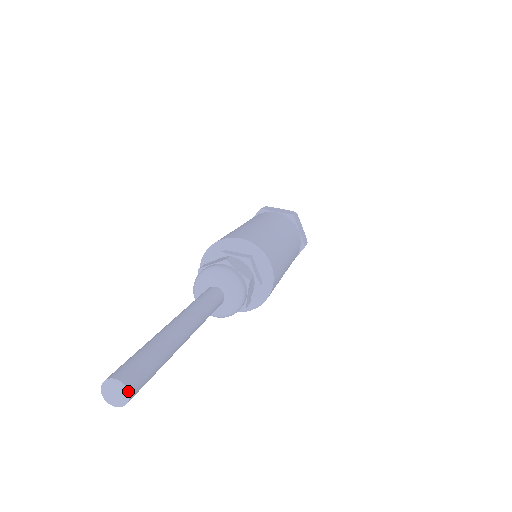
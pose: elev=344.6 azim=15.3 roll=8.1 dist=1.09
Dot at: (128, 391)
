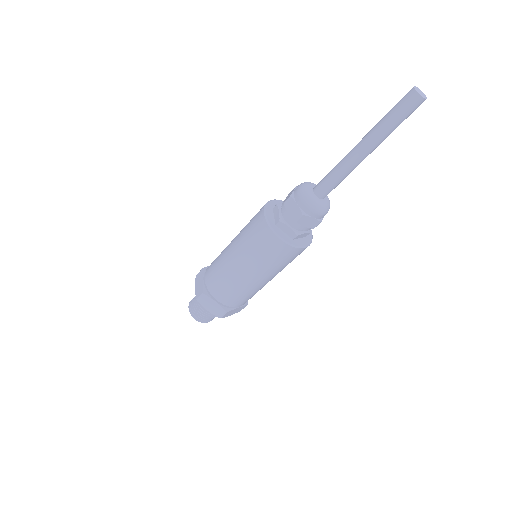
Dot at: (426, 97)
